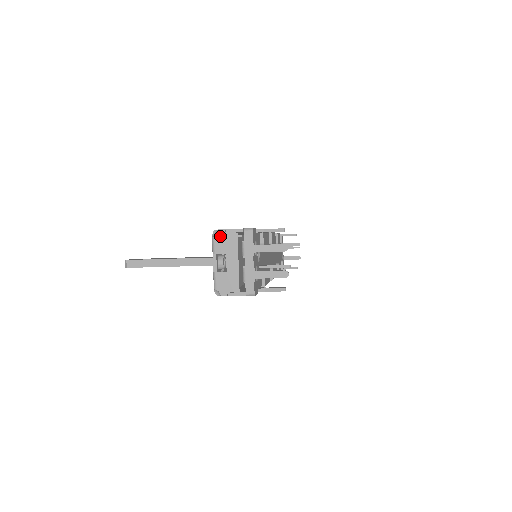
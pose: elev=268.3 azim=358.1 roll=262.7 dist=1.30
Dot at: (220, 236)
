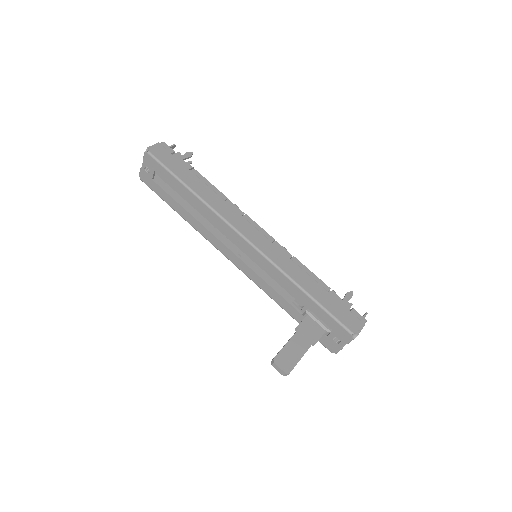
Dot at: occluded
